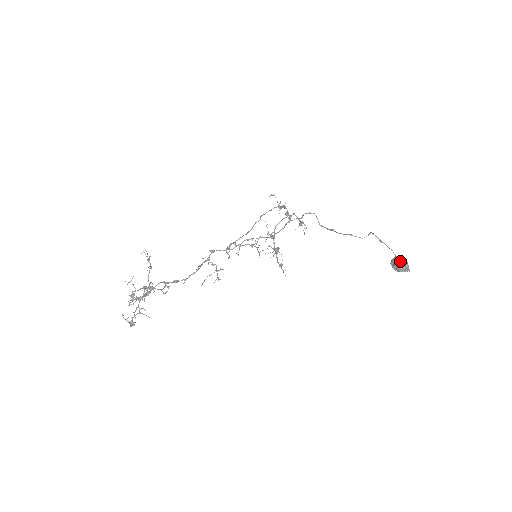
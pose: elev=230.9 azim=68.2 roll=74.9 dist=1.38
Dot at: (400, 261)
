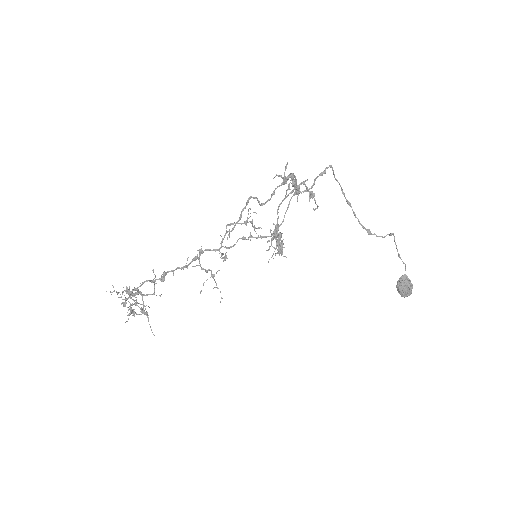
Dot at: (406, 292)
